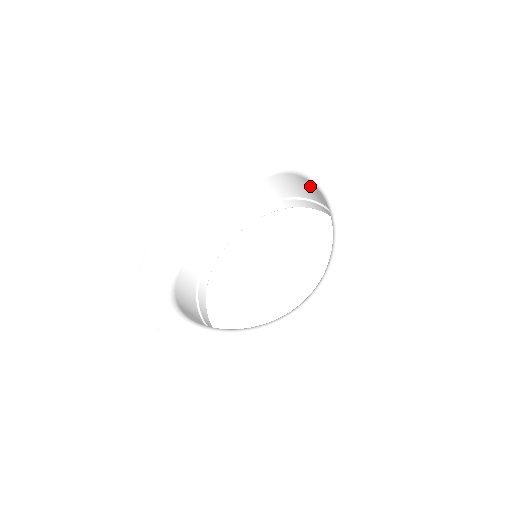
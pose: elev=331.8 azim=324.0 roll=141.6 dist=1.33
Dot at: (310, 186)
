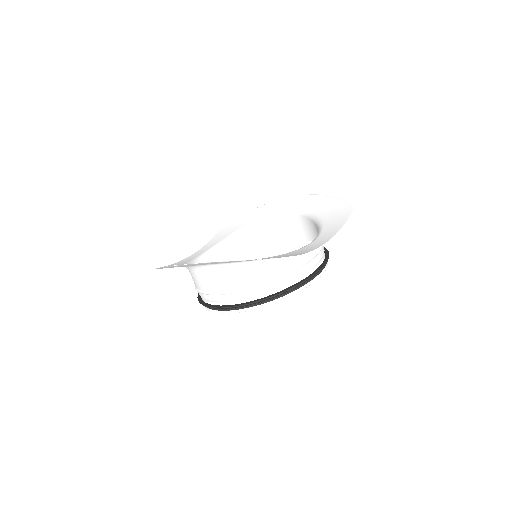
Dot at: (292, 222)
